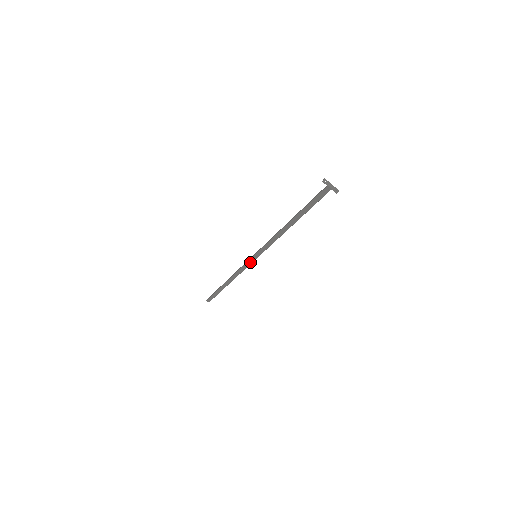
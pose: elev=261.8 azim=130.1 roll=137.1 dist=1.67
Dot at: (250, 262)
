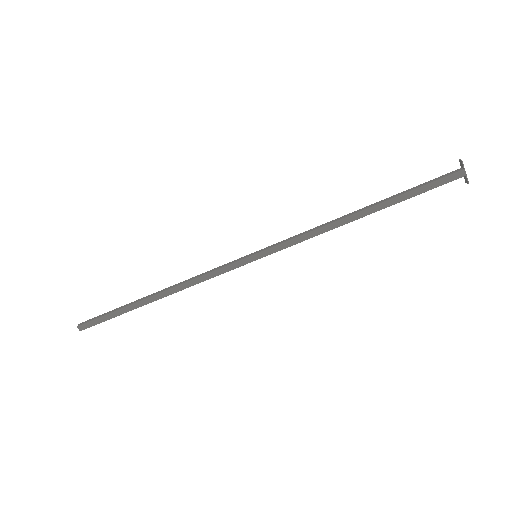
Dot at: (239, 264)
